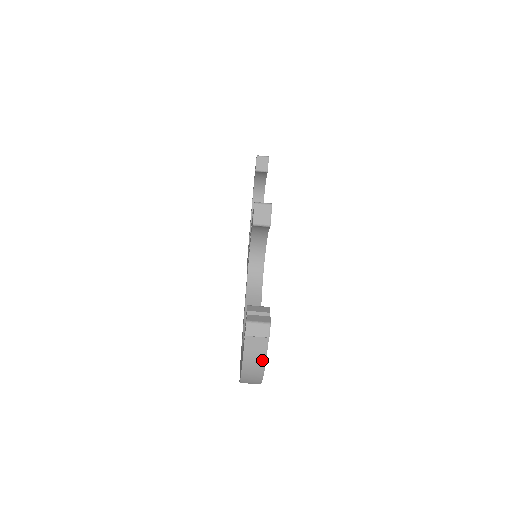
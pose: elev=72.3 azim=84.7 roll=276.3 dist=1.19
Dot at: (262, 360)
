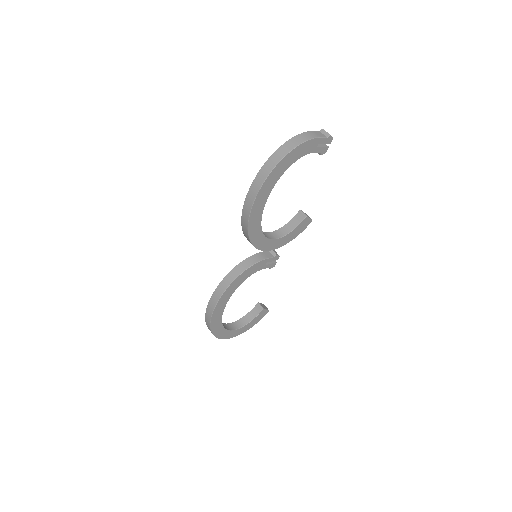
Dot at: (315, 137)
